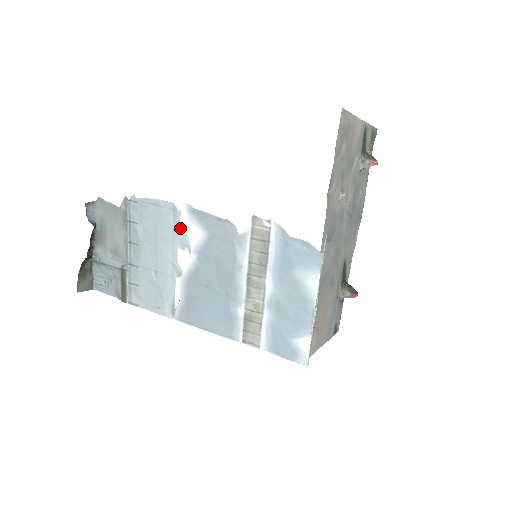
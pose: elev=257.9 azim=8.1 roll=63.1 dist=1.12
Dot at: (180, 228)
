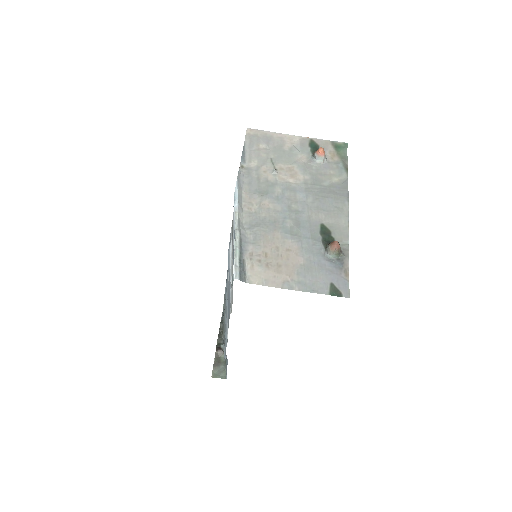
Dot at: occluded
